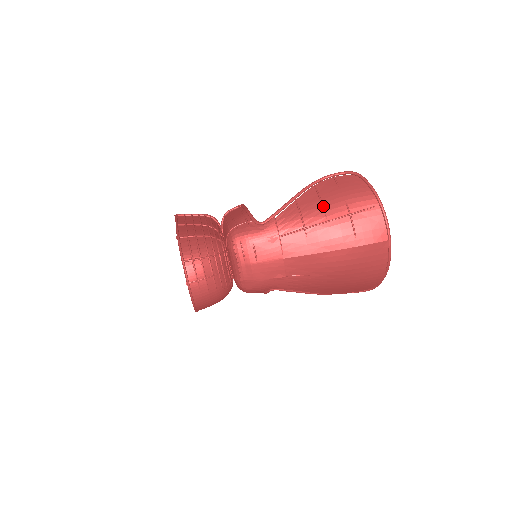
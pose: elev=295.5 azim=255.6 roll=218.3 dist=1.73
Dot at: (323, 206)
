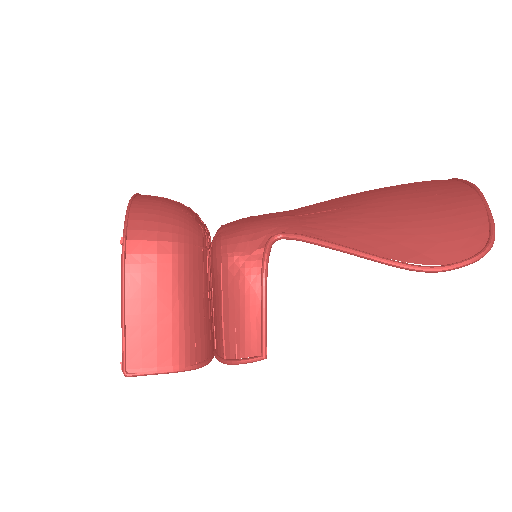
Dot at: occluded
